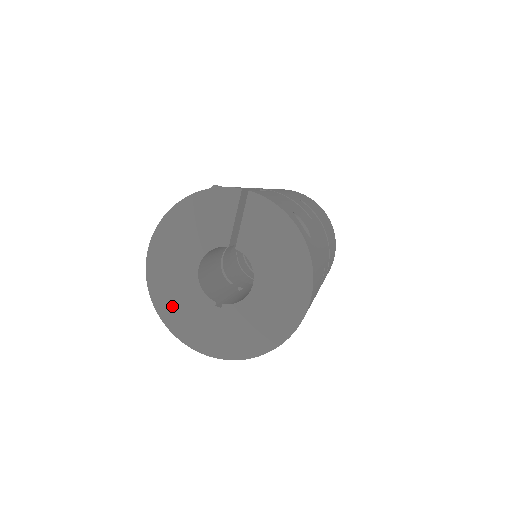
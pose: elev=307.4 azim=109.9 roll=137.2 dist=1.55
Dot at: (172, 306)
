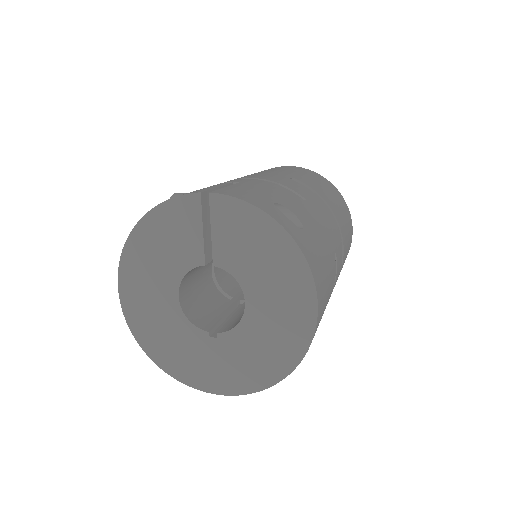
Dot at: (162, 347)
